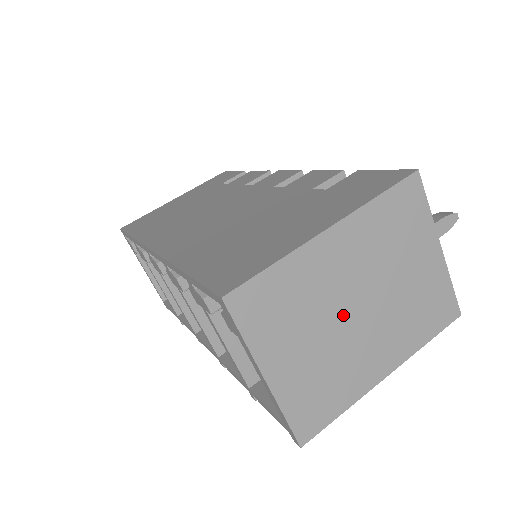
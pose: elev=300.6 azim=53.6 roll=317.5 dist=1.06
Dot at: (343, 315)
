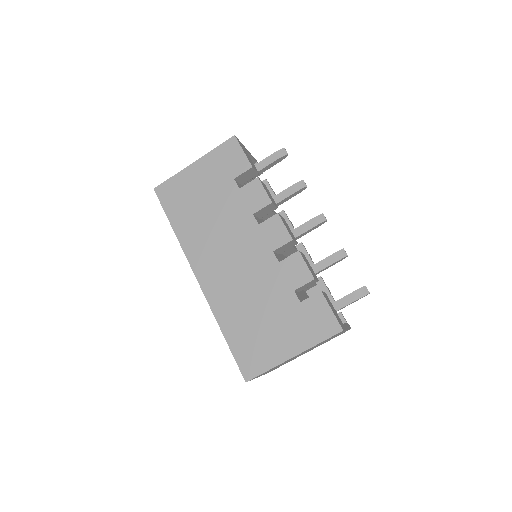
Dot at: occluded
